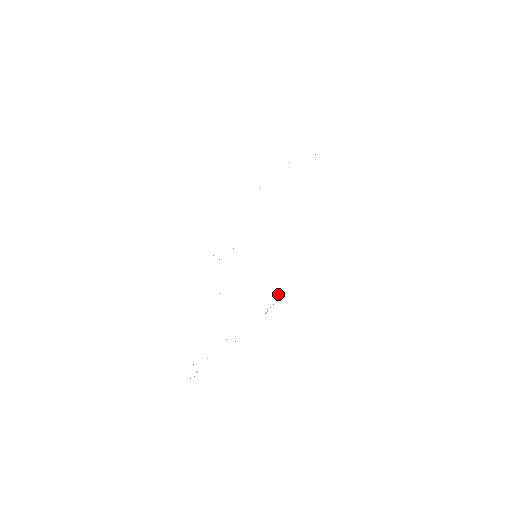
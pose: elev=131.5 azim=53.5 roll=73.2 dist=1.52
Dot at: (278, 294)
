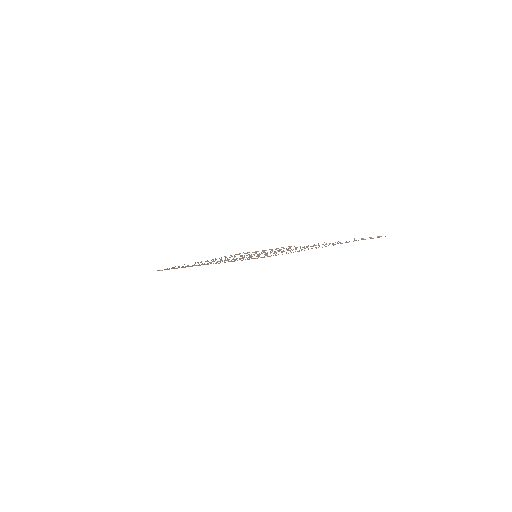
Dot at: occluded
